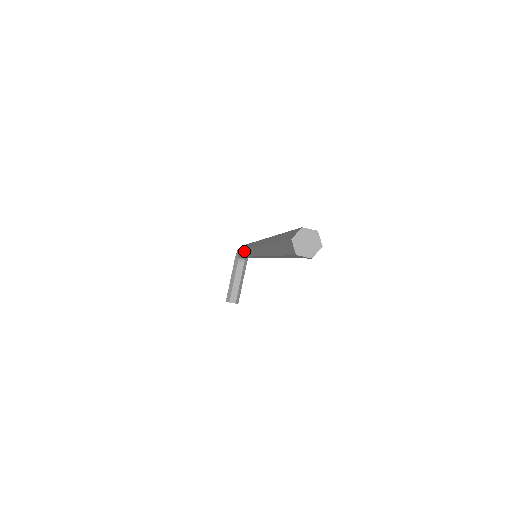
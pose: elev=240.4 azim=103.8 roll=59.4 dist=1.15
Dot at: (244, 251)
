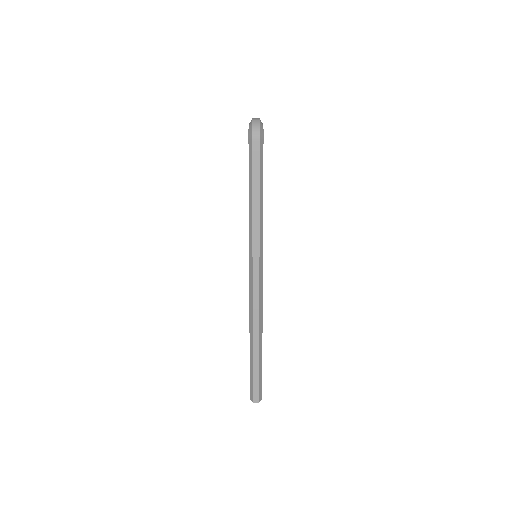
Dot at: (249, 216)
